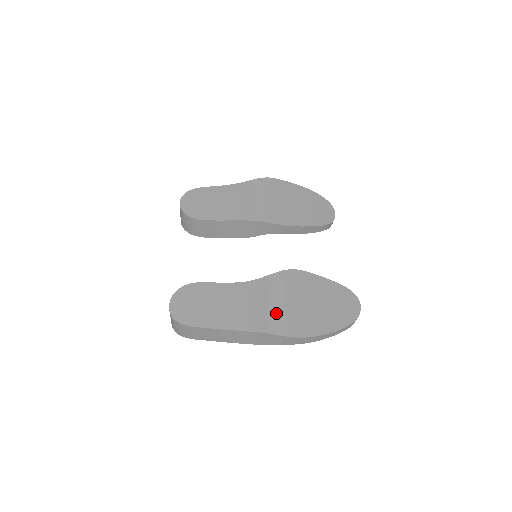
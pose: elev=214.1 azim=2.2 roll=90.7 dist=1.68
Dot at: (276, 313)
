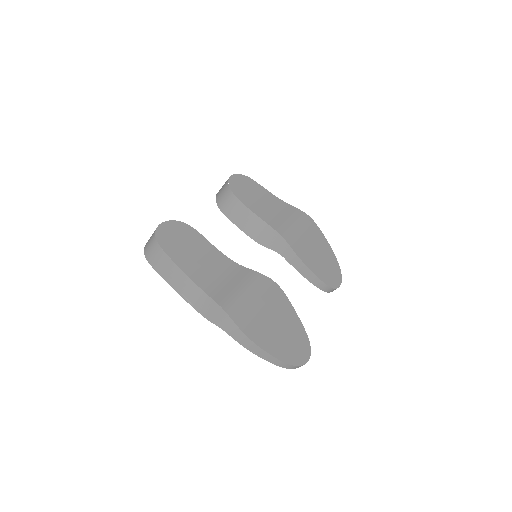
Dot at: (239, 299)
